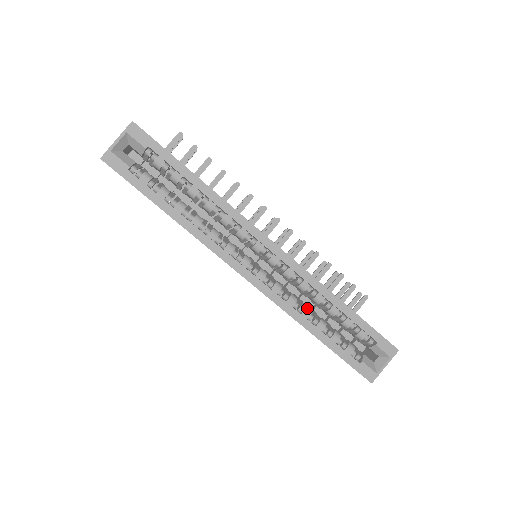
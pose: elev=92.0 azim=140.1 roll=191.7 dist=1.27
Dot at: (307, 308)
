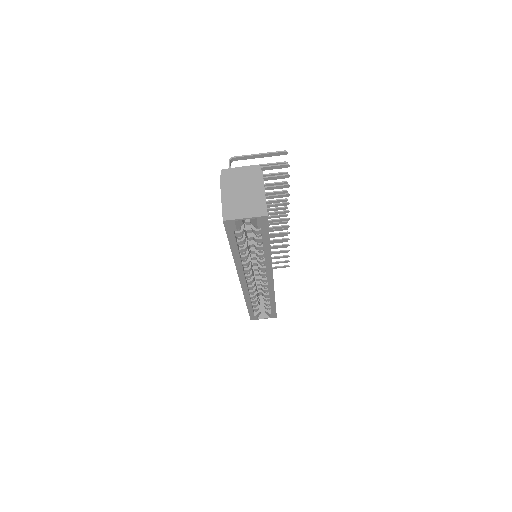
Dot at: (256, 295)
